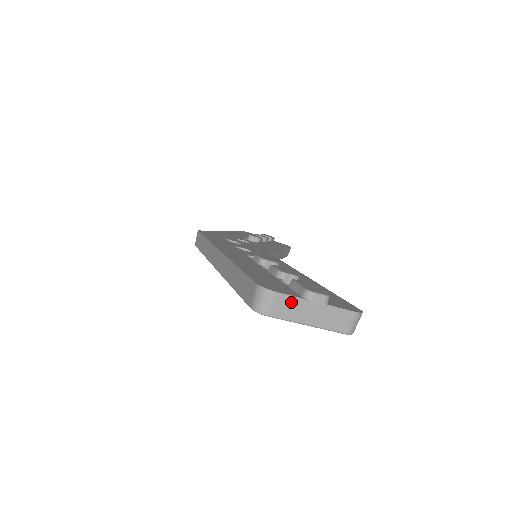
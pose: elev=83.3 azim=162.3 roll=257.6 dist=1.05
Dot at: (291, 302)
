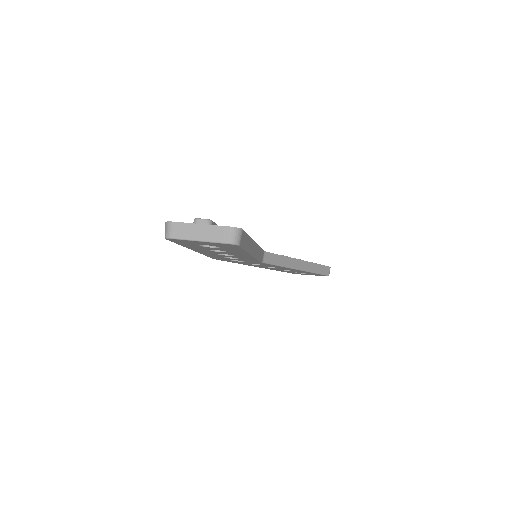
Dot at: (183, 227)
